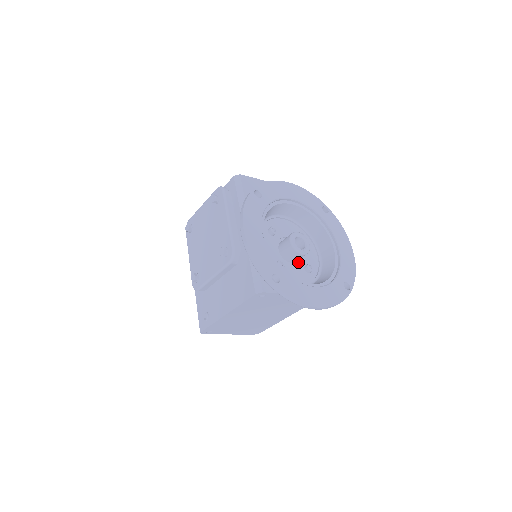
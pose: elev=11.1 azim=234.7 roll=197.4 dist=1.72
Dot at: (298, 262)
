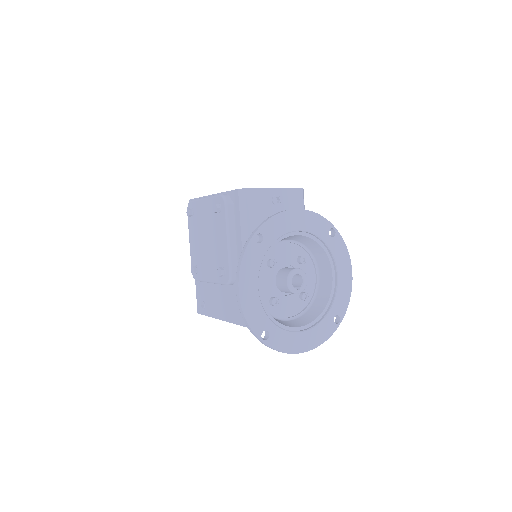
Dot at: occluded
